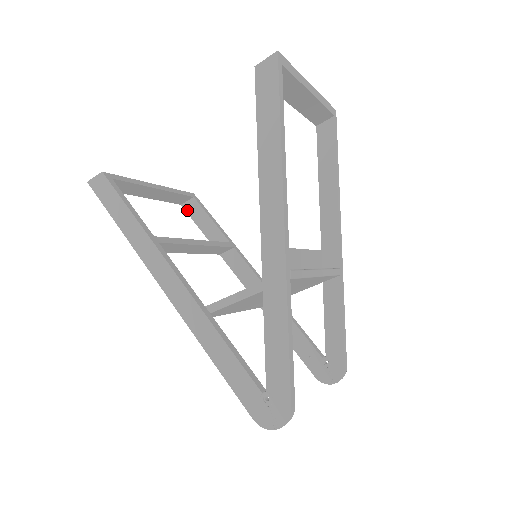
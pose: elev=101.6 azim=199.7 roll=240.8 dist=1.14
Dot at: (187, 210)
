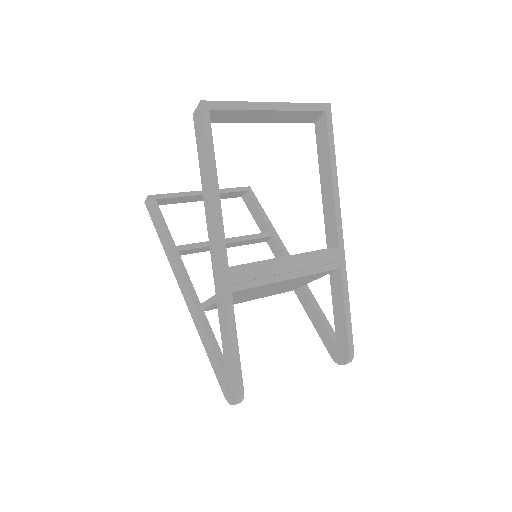
Dot at: (245, 202)
